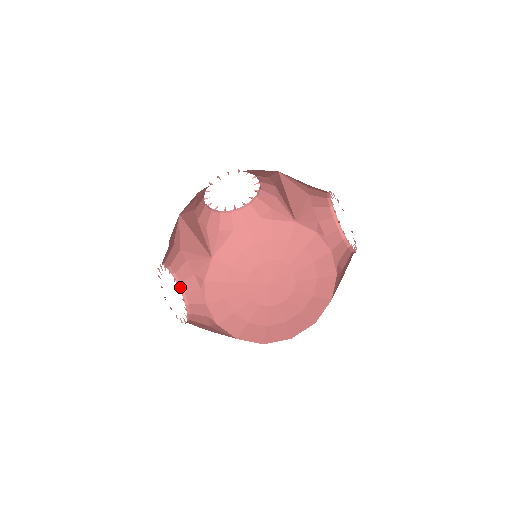
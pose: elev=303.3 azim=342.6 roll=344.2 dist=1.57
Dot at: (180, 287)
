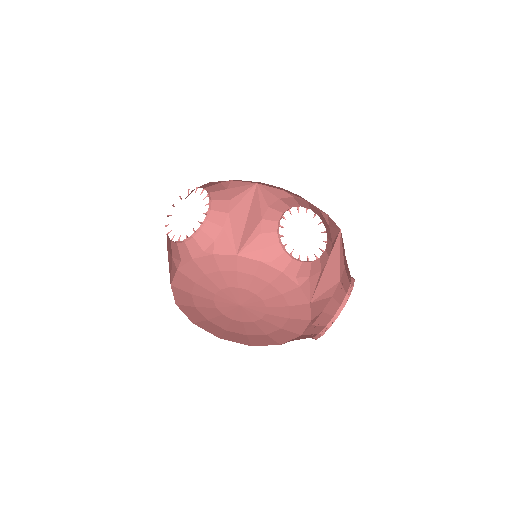
Dot at: (197, 231)
